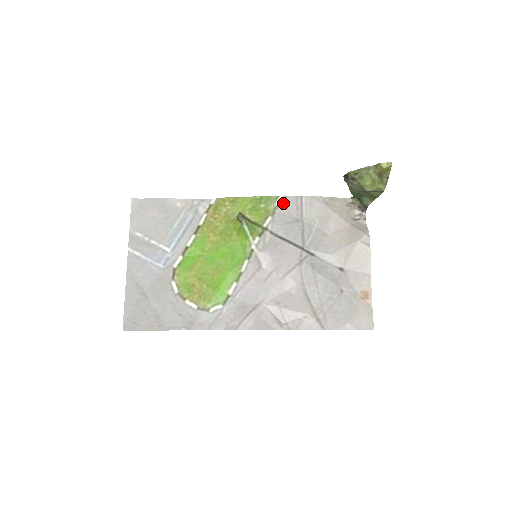
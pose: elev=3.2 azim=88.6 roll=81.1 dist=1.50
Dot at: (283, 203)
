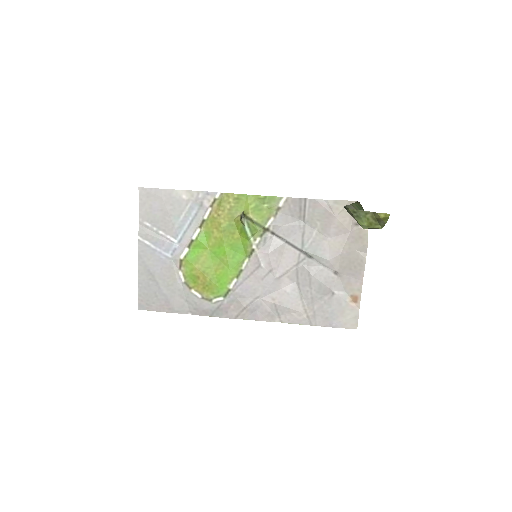
Dot at: (286, 204)
